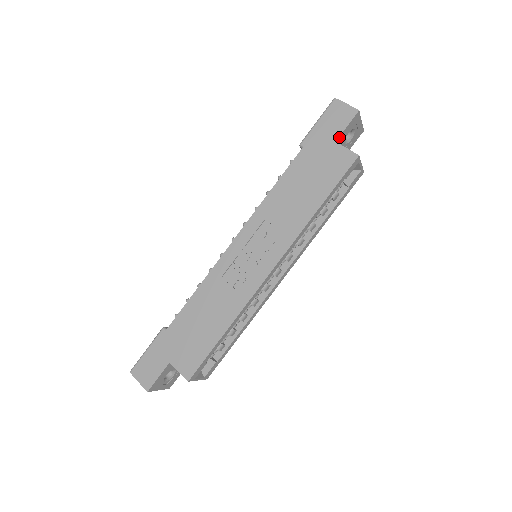
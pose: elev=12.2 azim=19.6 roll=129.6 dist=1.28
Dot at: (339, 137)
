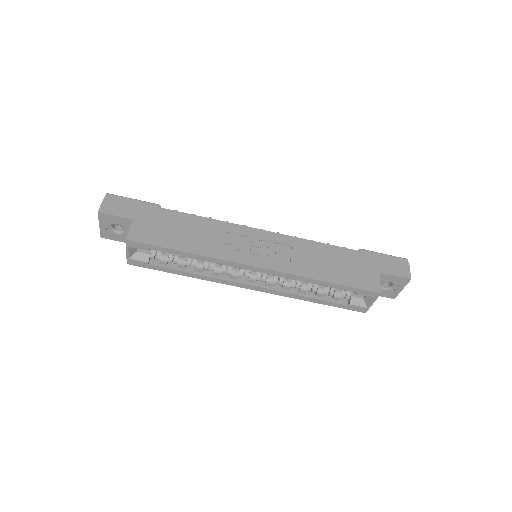
Dot at: (384, 274)
